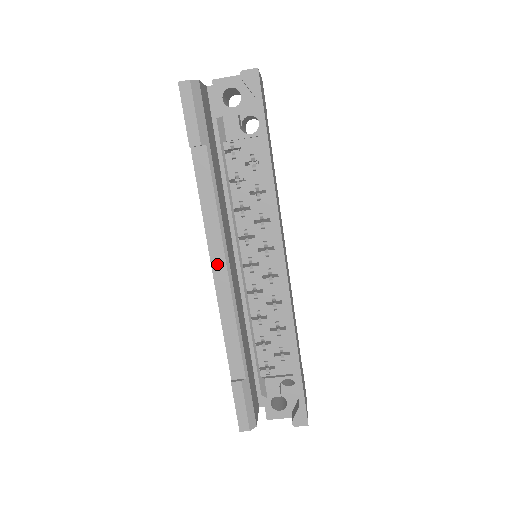
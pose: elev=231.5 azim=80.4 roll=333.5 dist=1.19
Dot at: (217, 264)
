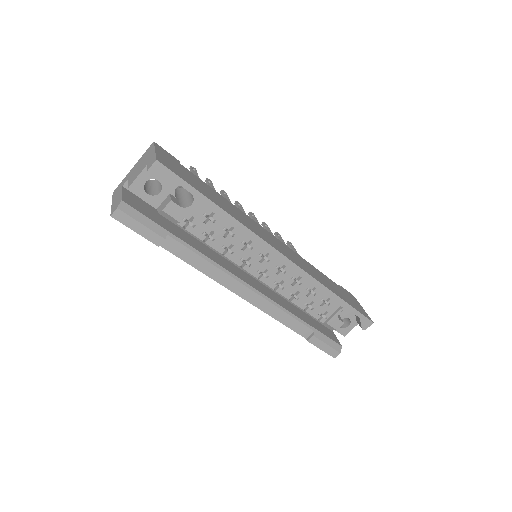
Dot at: (241, 292)
